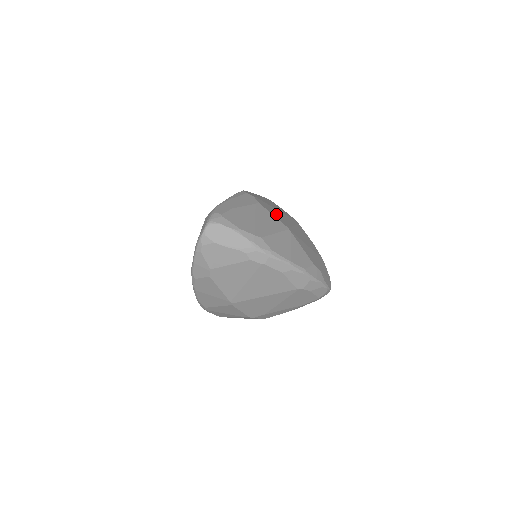
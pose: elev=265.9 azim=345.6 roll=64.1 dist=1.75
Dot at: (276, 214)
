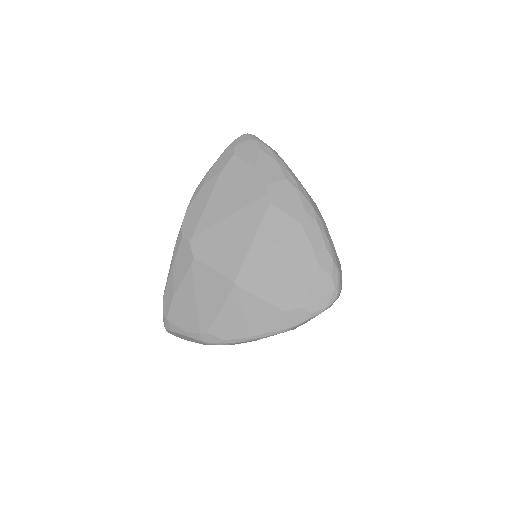
Dot at: (221, 251)
